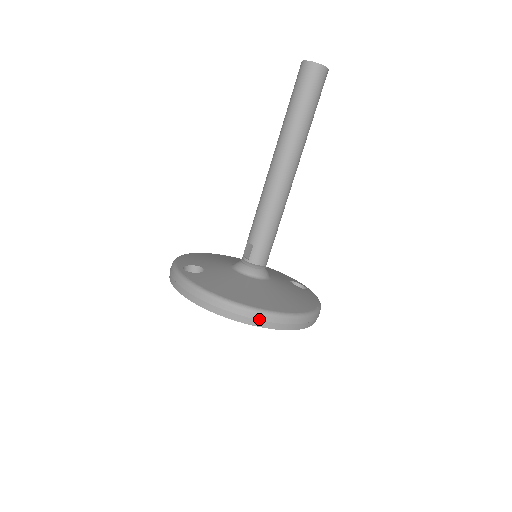
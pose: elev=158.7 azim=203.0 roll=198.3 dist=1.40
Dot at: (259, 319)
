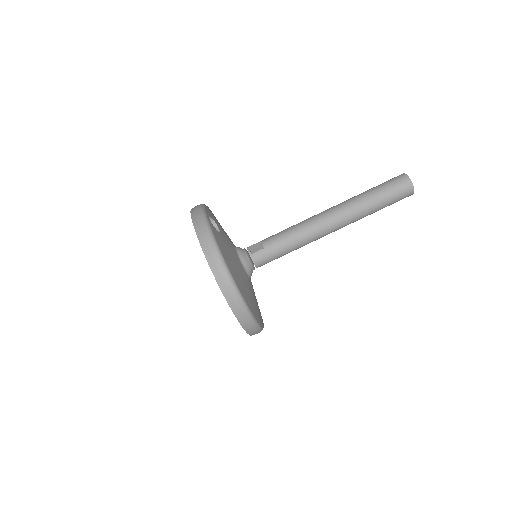
Dot at: (235, 300)
